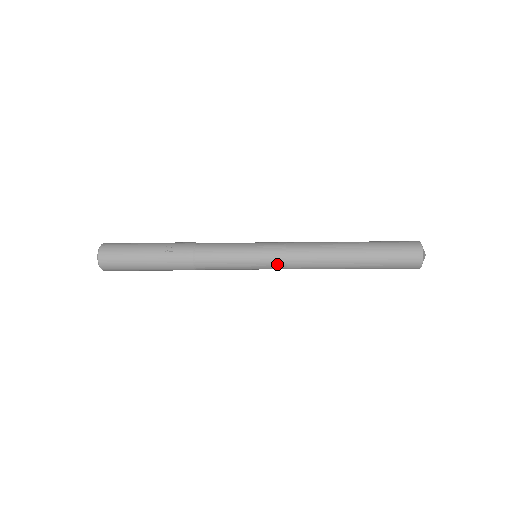
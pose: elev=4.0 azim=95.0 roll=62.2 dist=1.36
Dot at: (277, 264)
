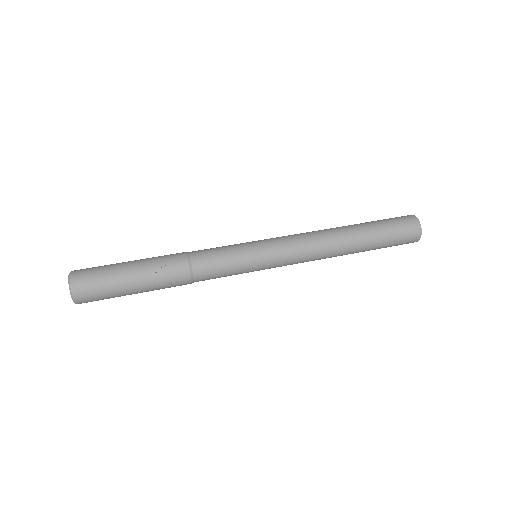
Dot at: (283, 263)
